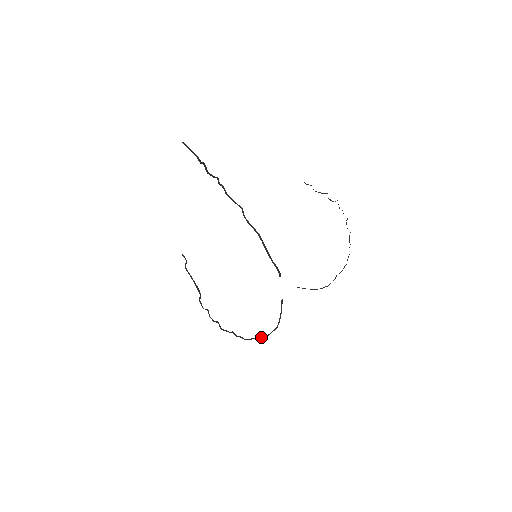
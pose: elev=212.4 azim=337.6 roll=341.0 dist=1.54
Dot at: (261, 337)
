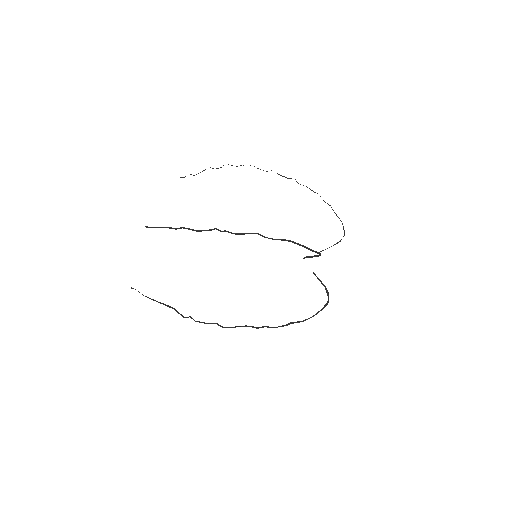
Dot at: (307, 319)
